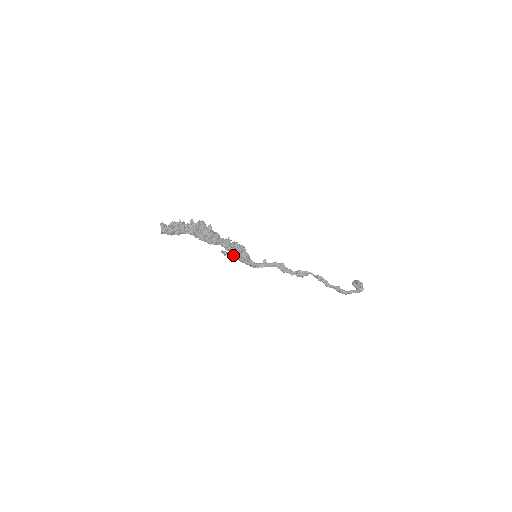
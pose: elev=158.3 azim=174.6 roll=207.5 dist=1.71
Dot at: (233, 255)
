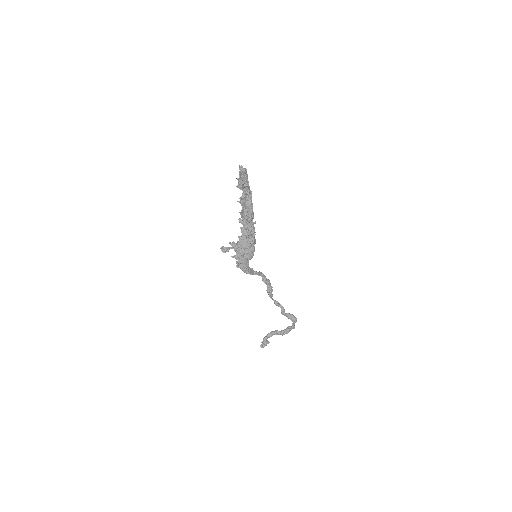
Dot at: (237, 251)
